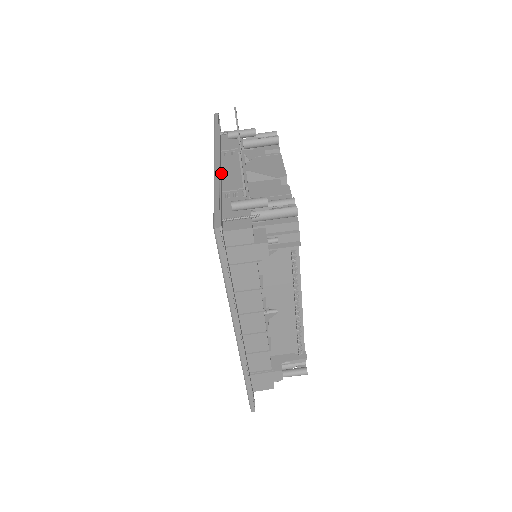
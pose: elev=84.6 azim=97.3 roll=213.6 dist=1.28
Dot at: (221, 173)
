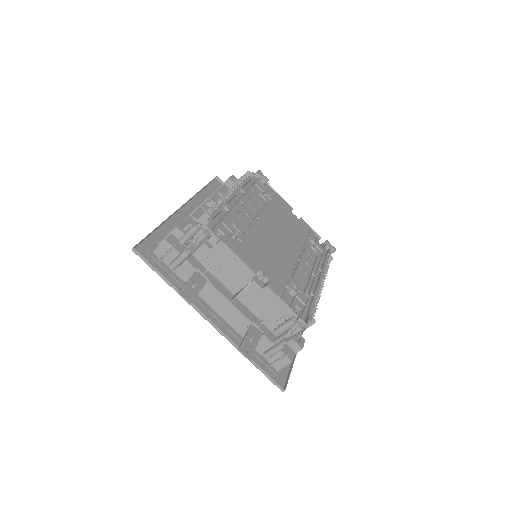
Dot at: (217, 315)
